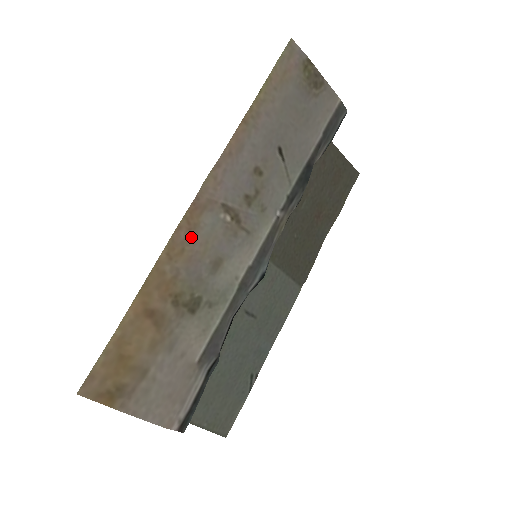
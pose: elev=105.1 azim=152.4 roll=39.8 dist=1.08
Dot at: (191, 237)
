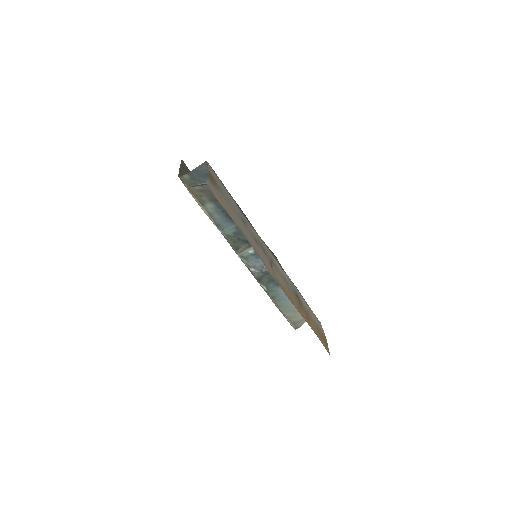
Dot at: (285, 289)
